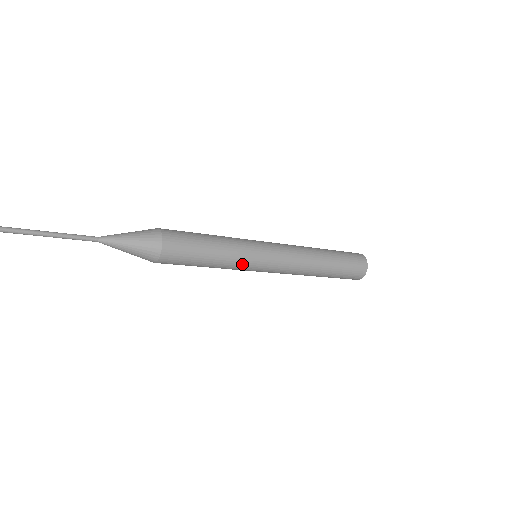
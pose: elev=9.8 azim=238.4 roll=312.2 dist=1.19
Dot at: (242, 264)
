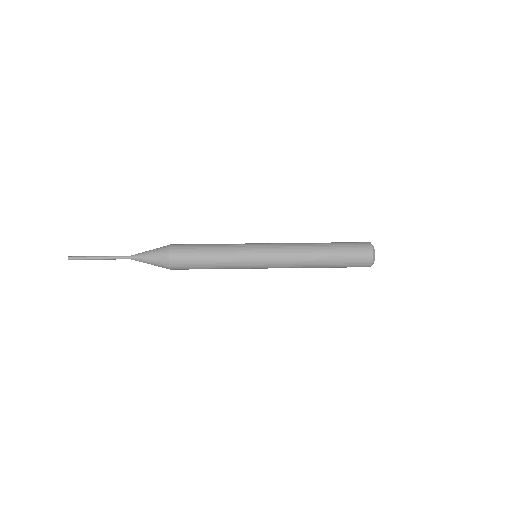
Dot at: occluded
